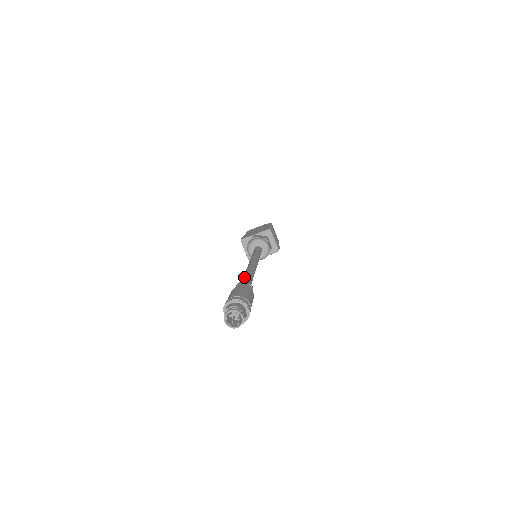
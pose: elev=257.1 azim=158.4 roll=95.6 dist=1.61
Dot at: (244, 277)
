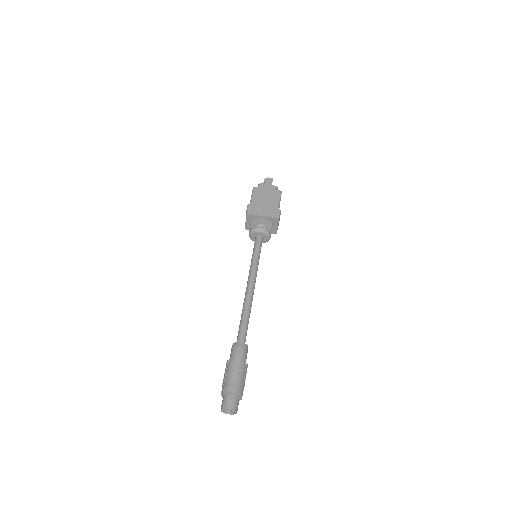
Dot at: (243, 324)
